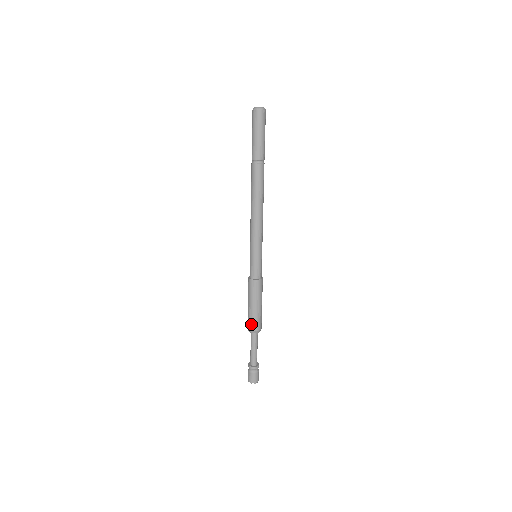
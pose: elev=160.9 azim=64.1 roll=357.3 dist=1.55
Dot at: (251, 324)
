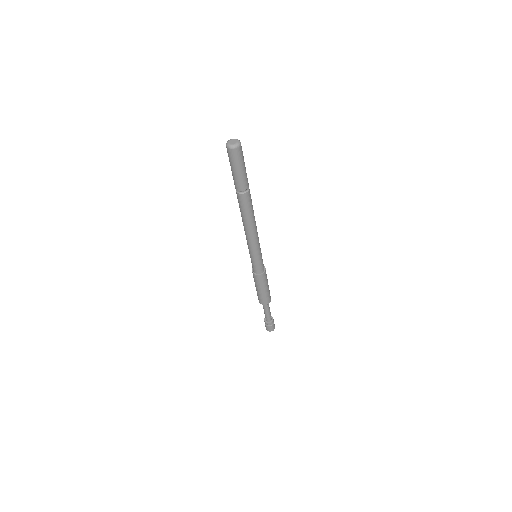
Dot at: (263, 301)
